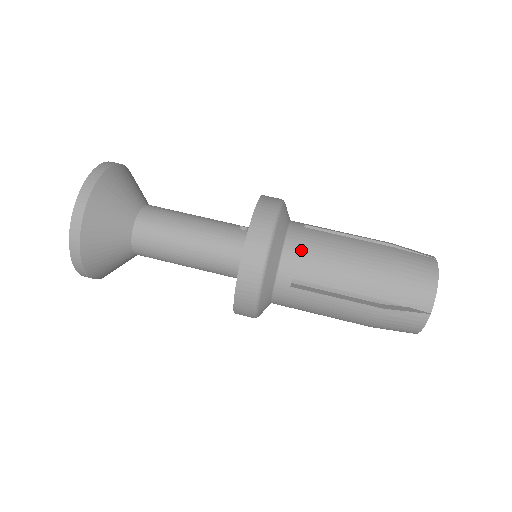
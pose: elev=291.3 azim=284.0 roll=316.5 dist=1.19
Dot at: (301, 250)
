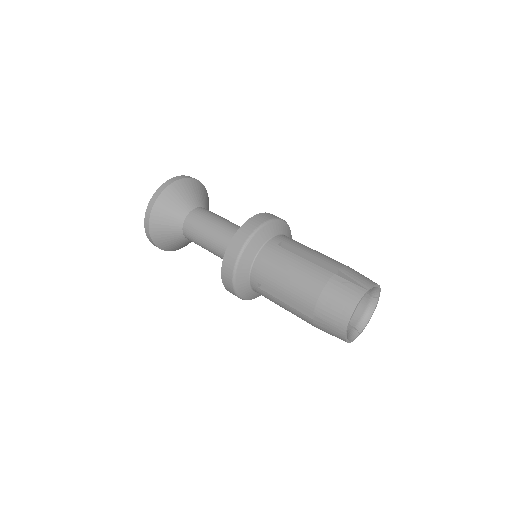
Dot at: (265, 264)
